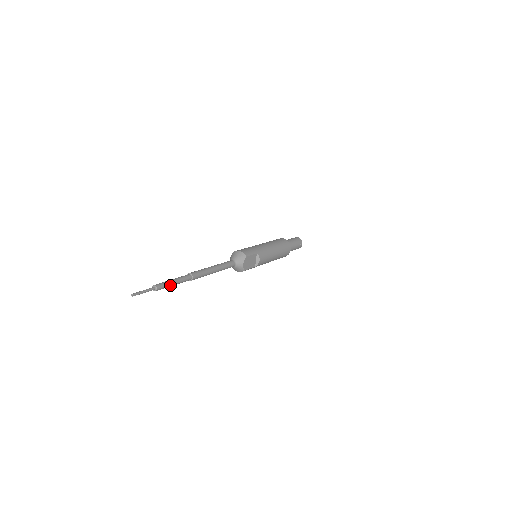
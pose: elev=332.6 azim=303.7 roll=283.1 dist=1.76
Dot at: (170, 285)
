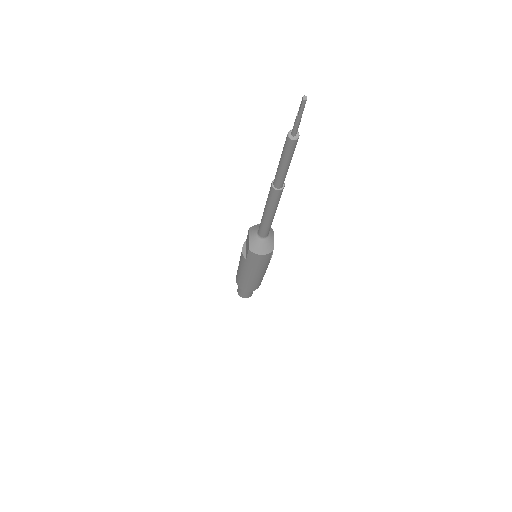
Dot at: (292, 156)
